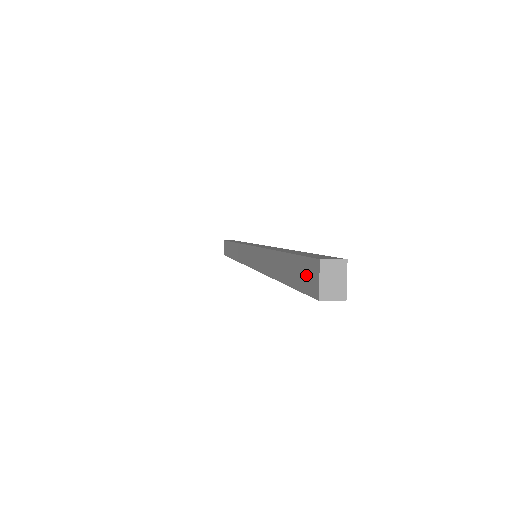
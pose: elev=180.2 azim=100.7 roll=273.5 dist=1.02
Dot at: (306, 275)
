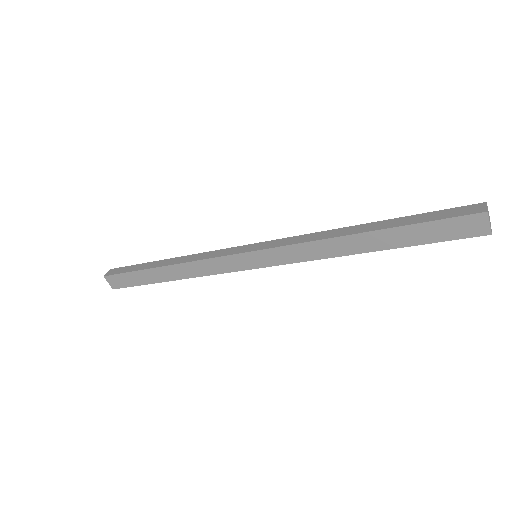
Dot at: (459, 228)
